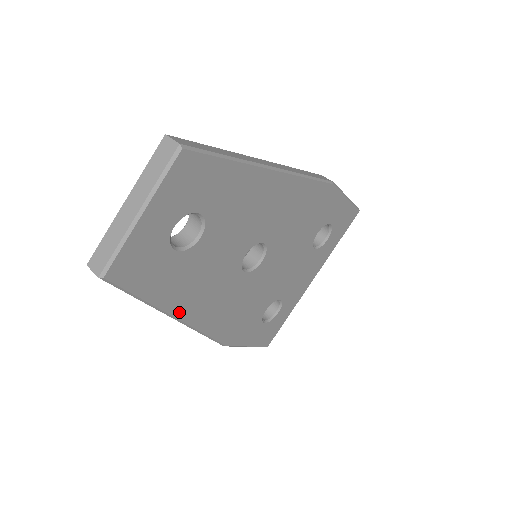
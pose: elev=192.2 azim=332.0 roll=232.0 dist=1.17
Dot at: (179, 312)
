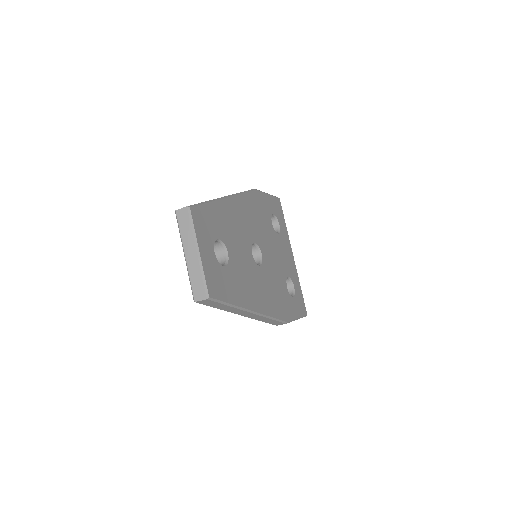
Dot at: (251, 306)
